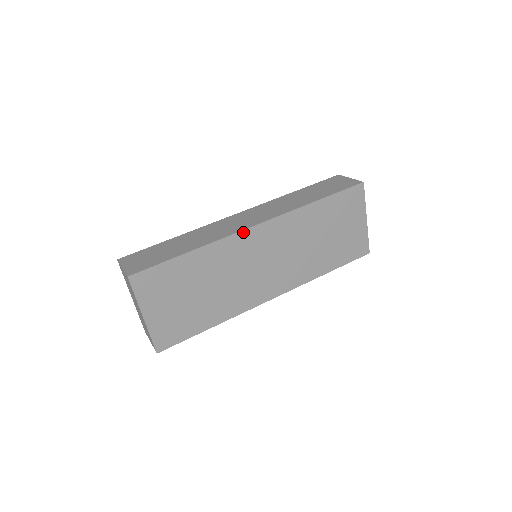
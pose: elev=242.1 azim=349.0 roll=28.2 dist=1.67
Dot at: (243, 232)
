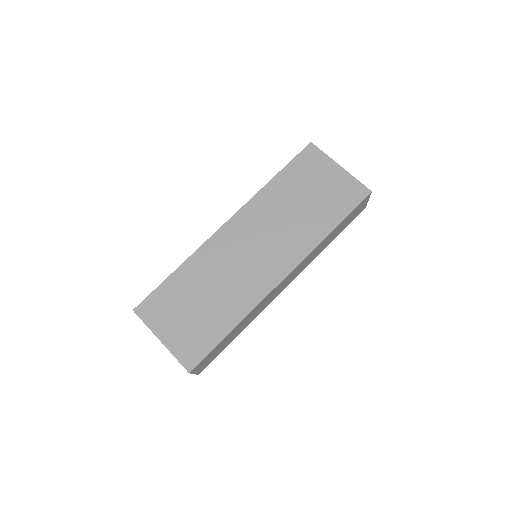
Dot at: (215, 235)
